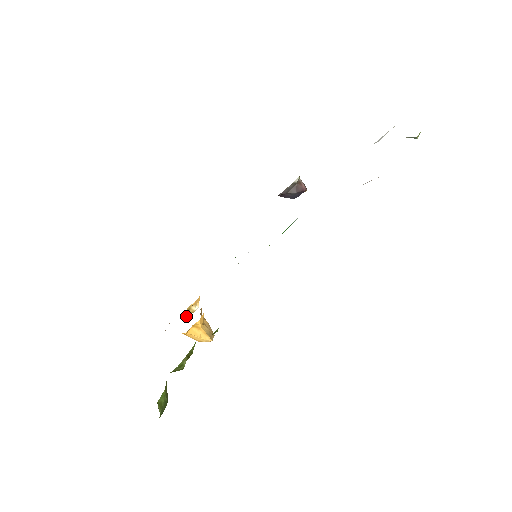
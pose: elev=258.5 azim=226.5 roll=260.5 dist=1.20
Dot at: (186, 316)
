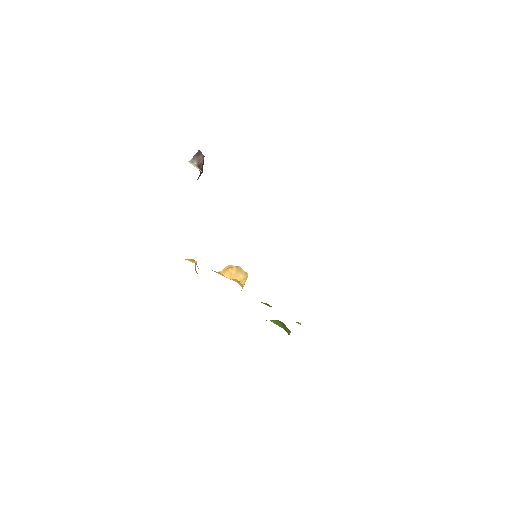
Dot at: occluded
